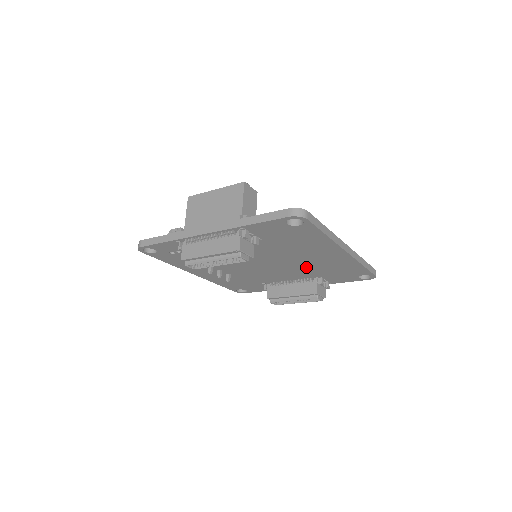
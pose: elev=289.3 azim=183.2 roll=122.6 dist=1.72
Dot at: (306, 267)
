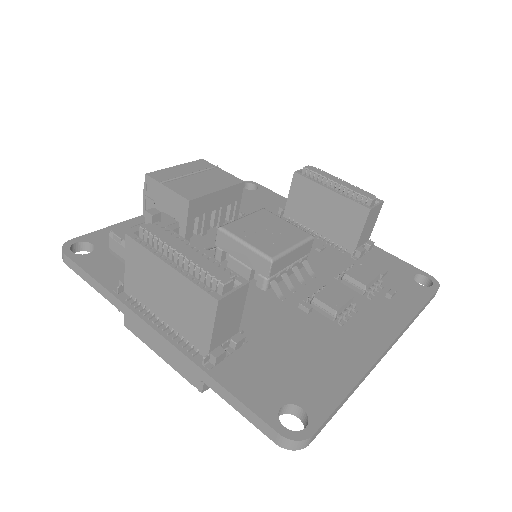
Dot at: occluded
